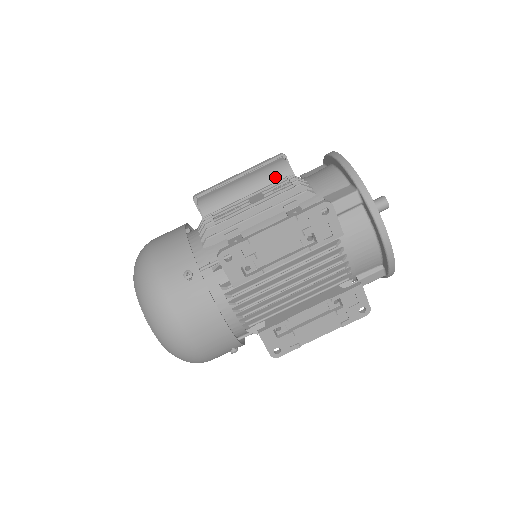
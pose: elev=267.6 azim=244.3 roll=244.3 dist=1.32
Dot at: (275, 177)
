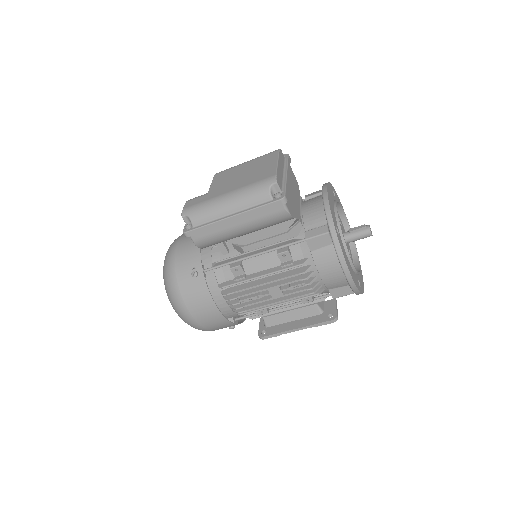
Dot at: (276, 224)
